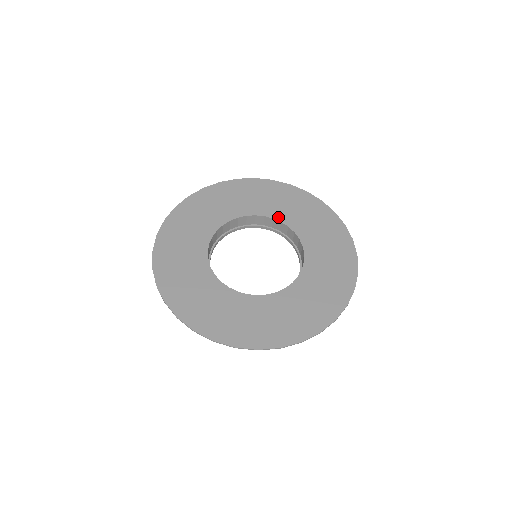
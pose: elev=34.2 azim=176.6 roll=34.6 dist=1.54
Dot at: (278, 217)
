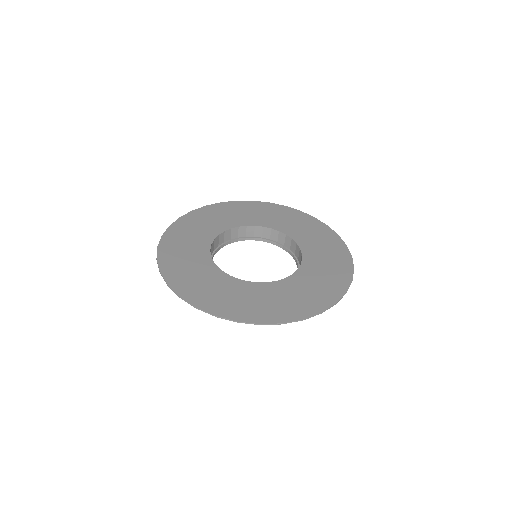
Dot at: (232, 226)
